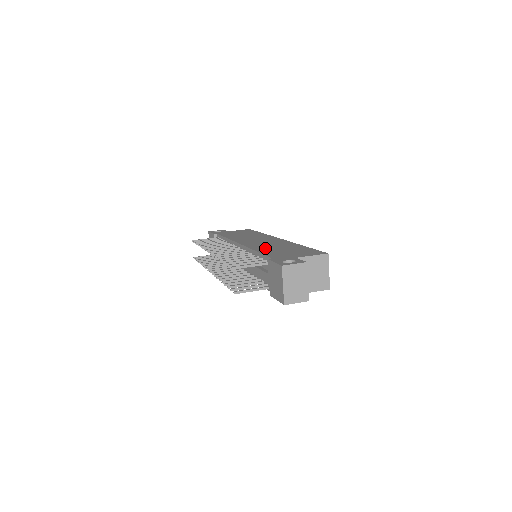
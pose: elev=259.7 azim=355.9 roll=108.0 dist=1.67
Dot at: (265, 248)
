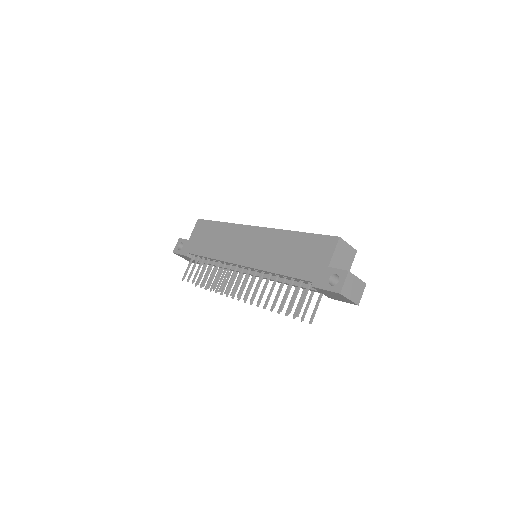
Dot at: (277, 262)
